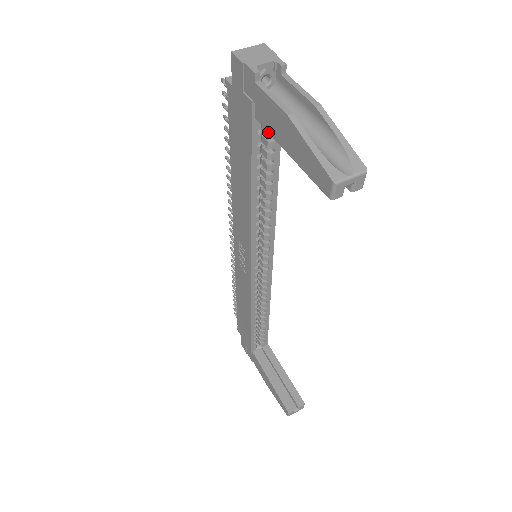
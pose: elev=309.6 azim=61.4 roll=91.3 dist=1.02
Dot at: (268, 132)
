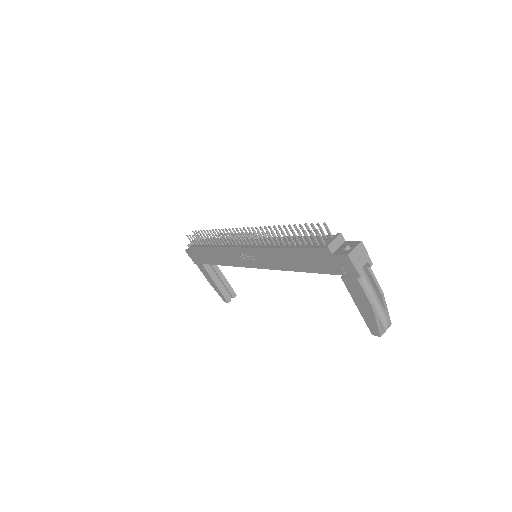
Dot at: (347, 289)
